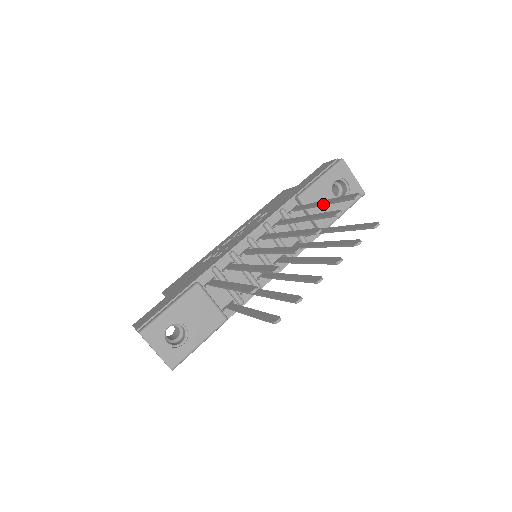
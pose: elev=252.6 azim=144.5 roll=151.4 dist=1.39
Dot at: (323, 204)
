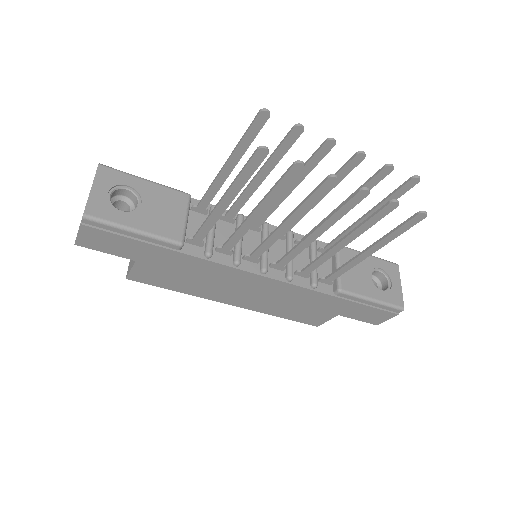
Dot at: (367, 212)
